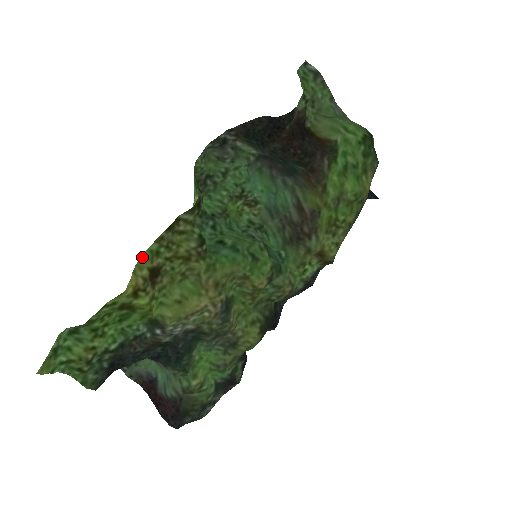
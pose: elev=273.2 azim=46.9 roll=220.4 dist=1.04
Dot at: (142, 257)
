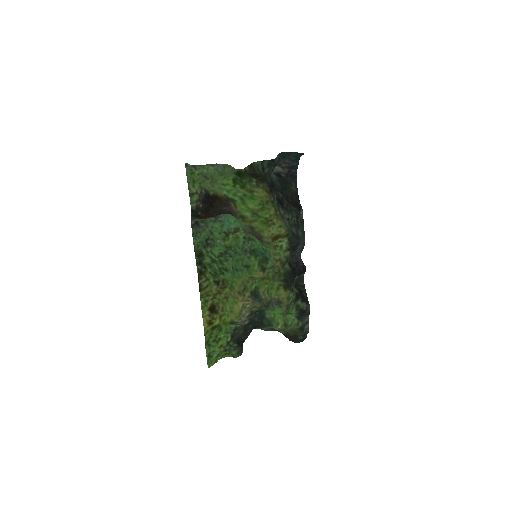
Dot at: (202, 308)
